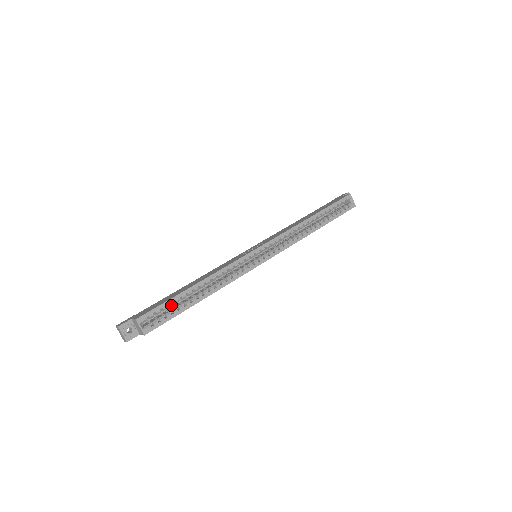
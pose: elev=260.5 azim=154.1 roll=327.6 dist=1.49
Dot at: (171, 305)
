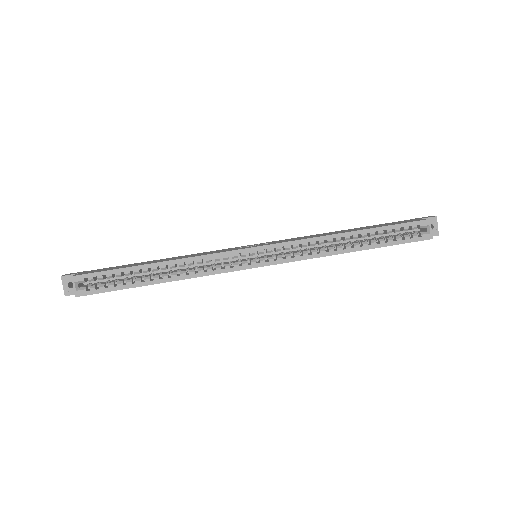
Dot at: (118, 276)
